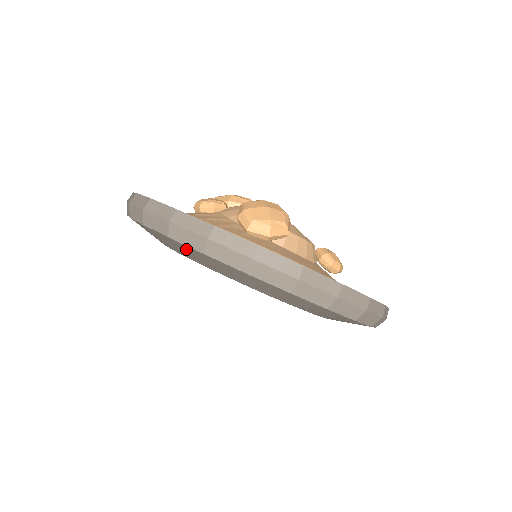
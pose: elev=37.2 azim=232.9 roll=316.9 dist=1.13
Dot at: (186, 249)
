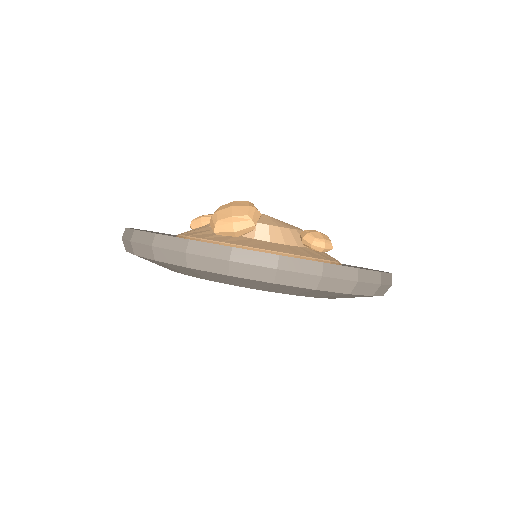
Dot at: (152, 261)
